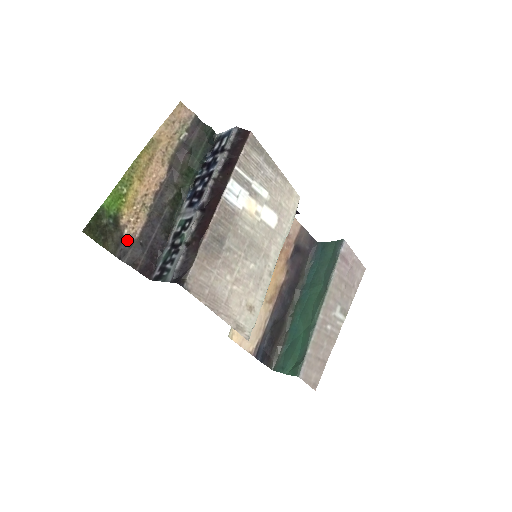
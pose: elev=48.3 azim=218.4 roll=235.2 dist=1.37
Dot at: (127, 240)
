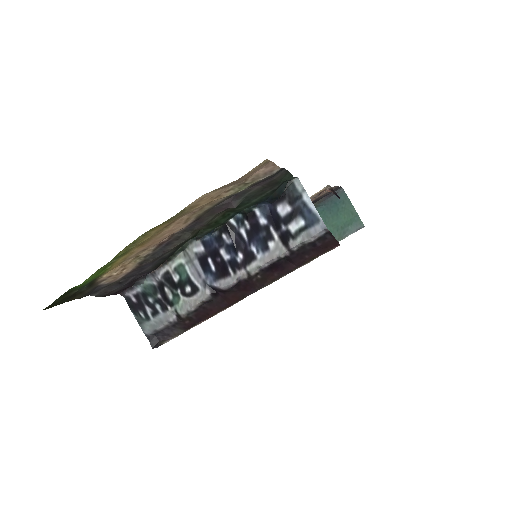
Dot at: (102, 285)
